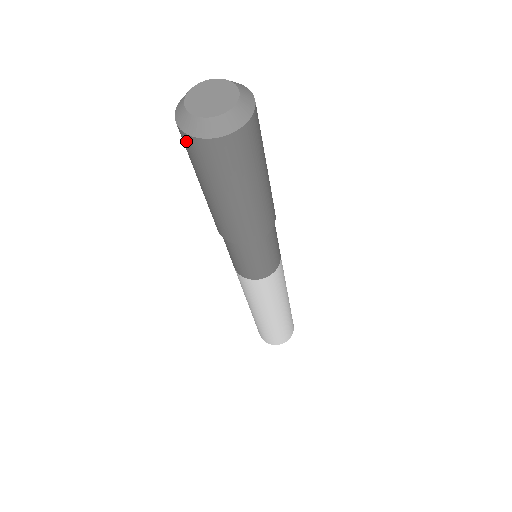
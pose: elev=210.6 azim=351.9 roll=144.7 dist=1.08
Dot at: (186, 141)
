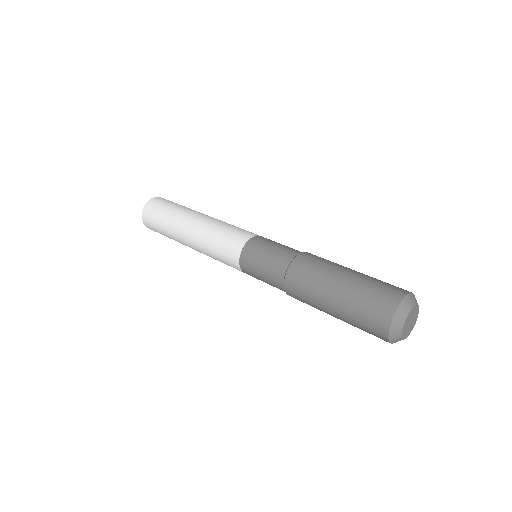
Dot at: (382, 322)
